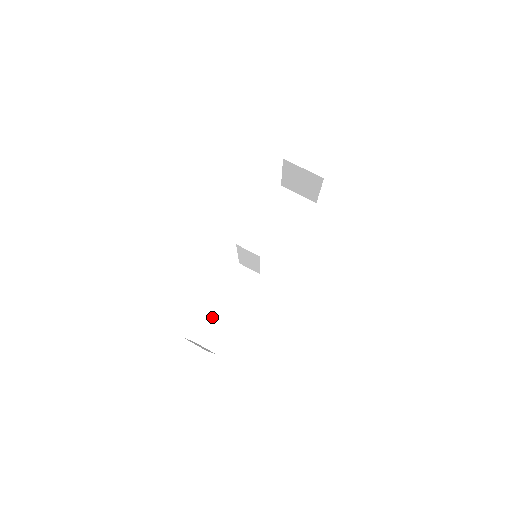
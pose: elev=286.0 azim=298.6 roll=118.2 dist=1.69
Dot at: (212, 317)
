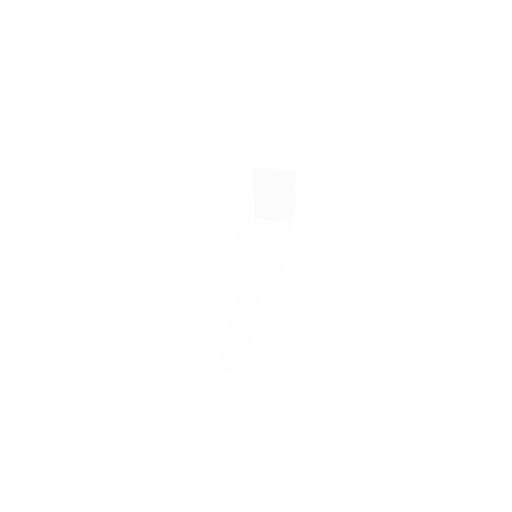
Dot at: (227, 340)
